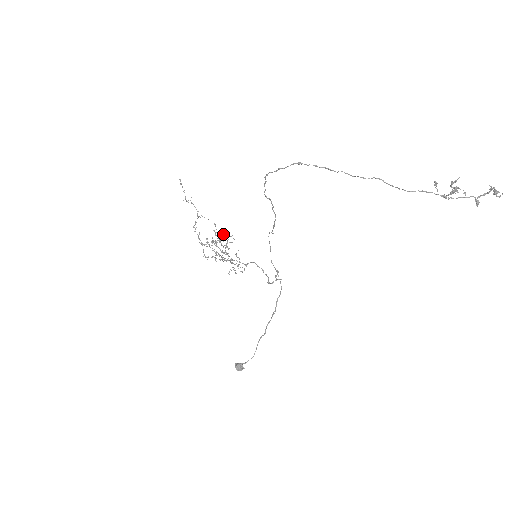
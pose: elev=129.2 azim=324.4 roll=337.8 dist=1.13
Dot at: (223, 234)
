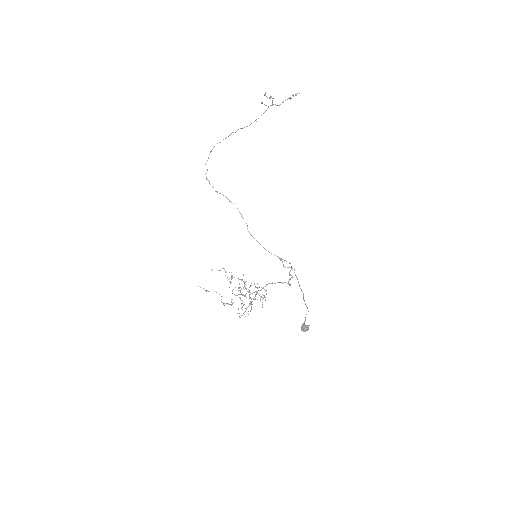
Dot at: occluded
